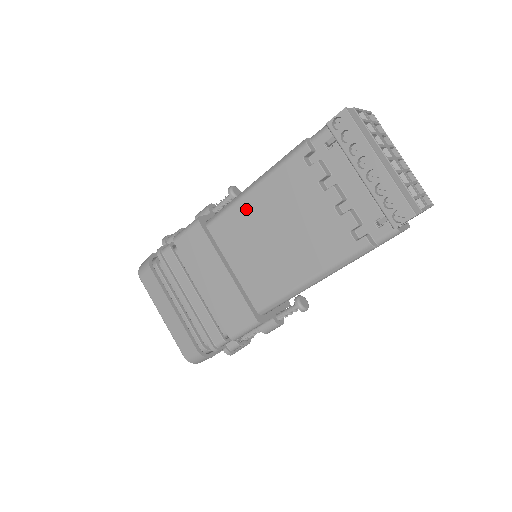
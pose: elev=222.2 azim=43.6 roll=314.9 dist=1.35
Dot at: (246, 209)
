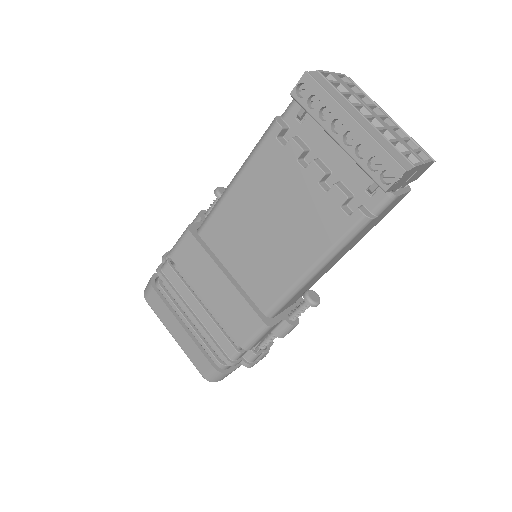
Dot at: (232, 207)
